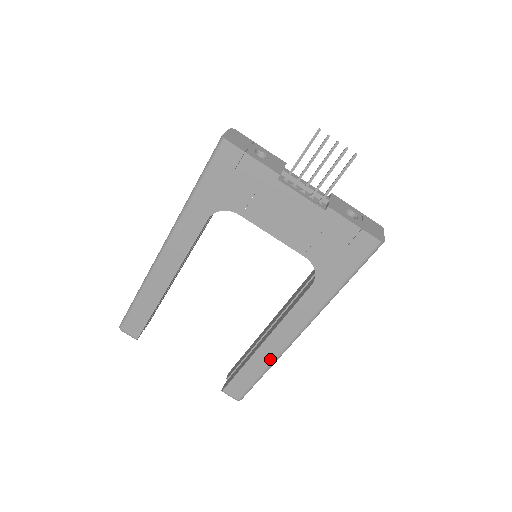
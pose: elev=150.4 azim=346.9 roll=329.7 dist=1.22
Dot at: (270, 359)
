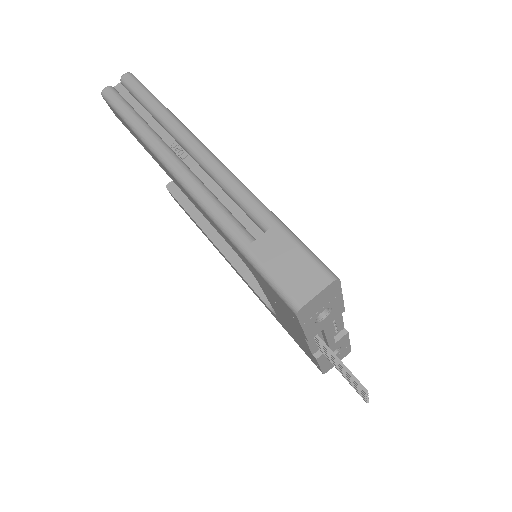
Dot at: (210, 241)
